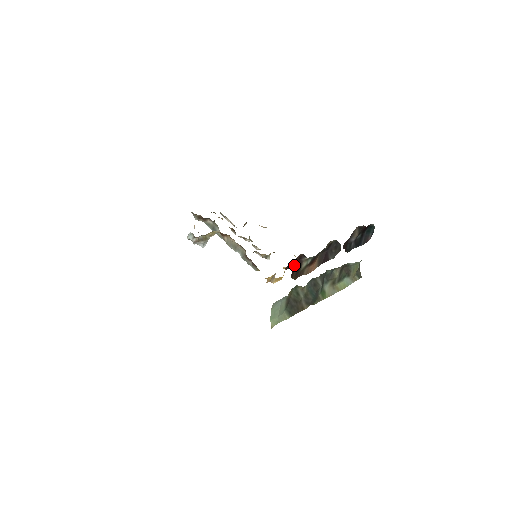
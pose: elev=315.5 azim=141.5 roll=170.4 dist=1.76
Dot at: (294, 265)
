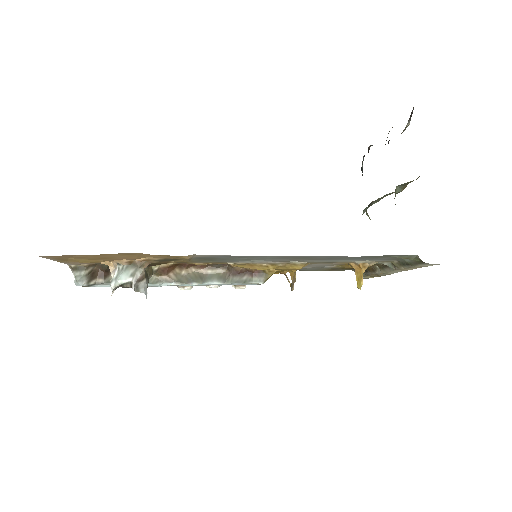
Dot at: occluded
